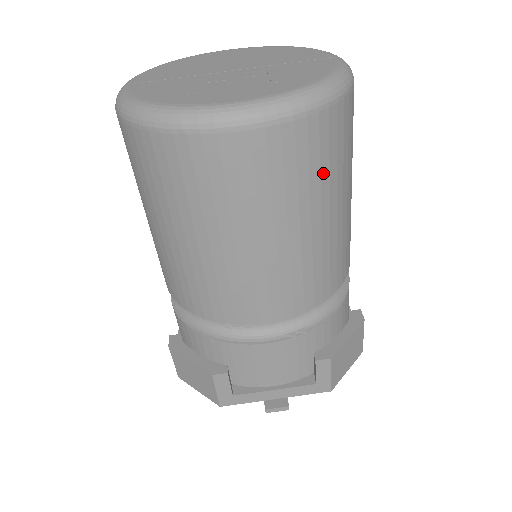
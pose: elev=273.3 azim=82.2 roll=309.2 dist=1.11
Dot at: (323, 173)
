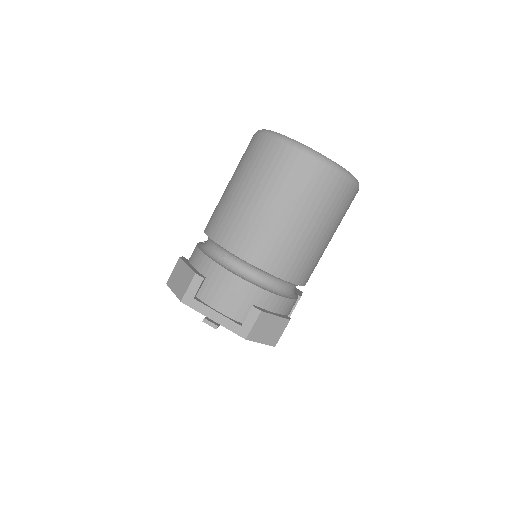
Dot at: (322, 203)
